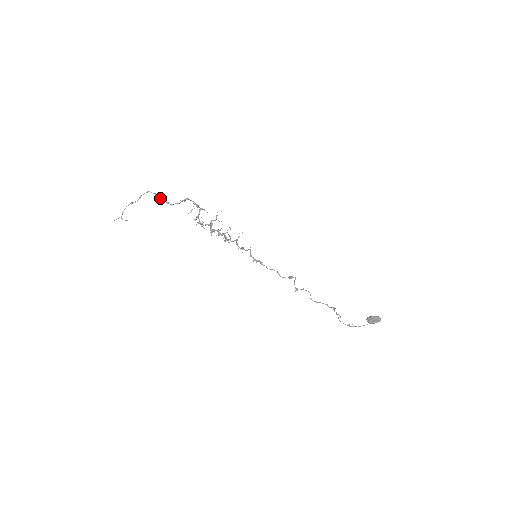
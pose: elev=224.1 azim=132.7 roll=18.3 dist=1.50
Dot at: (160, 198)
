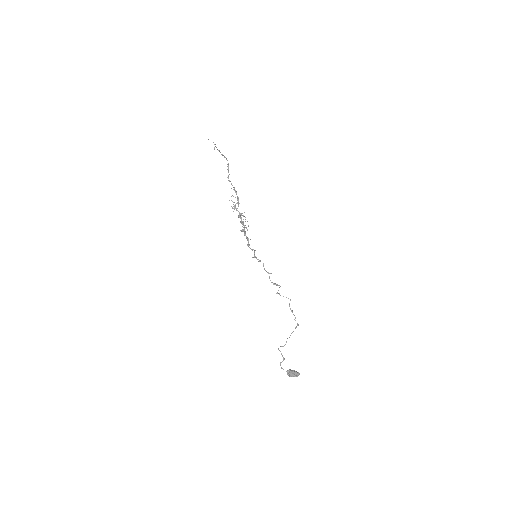
Dot at: (228, 171)
